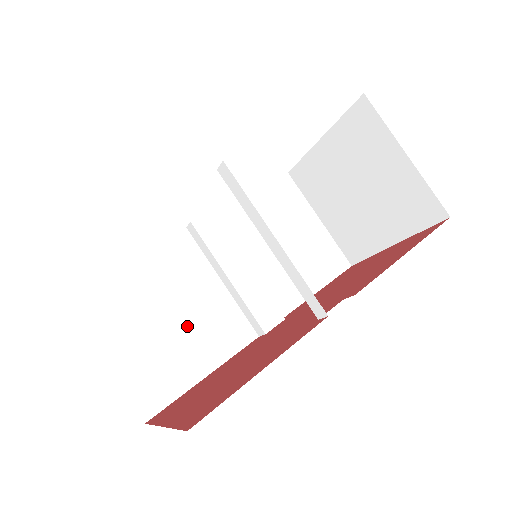
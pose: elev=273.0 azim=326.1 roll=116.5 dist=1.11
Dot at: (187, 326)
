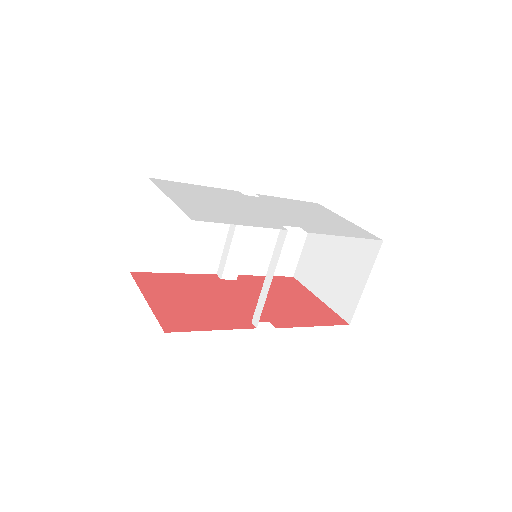
Dot at: (190, 242)
